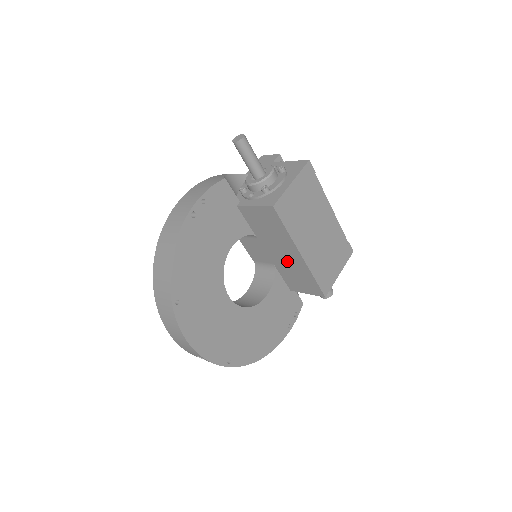
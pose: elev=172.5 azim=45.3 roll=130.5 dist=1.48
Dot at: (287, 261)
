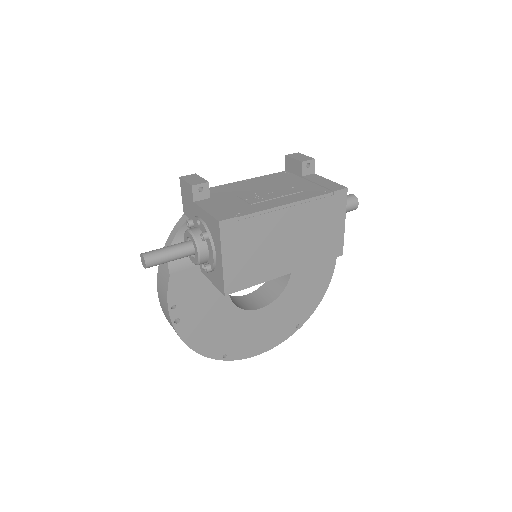
Dot at: occluded
